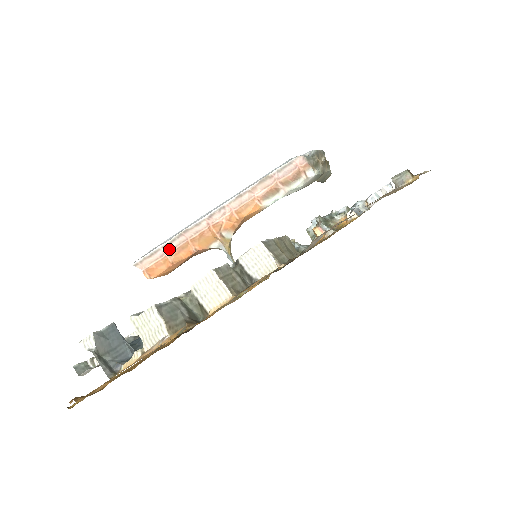
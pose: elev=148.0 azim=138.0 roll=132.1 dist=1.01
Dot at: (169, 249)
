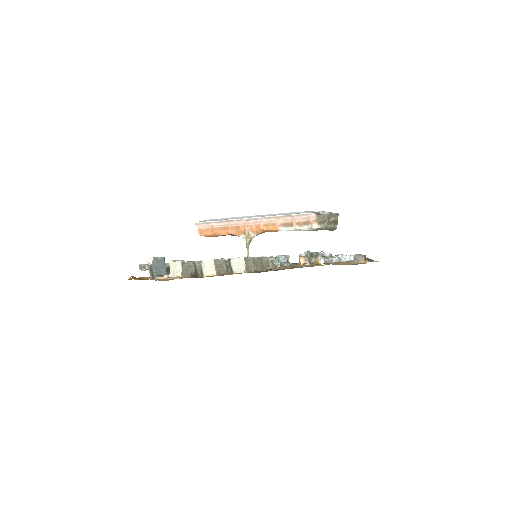
Dot at: (217, 225)
